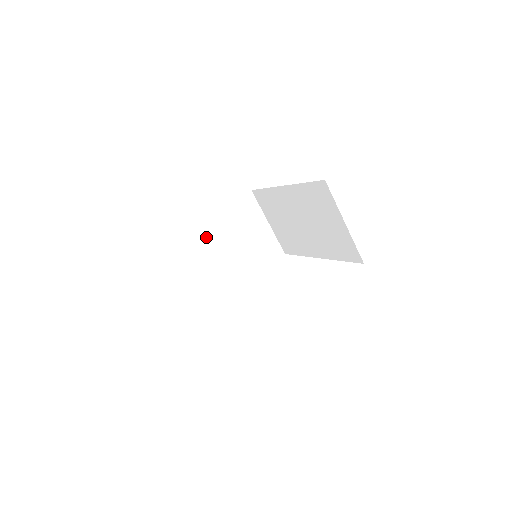
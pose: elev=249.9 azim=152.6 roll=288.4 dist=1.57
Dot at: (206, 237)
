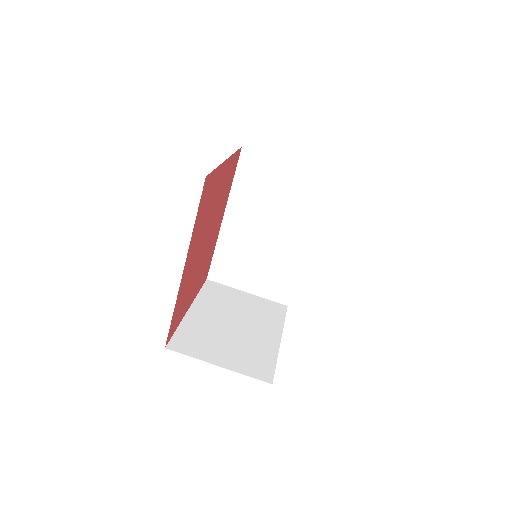
Dot at: (202, 322)
